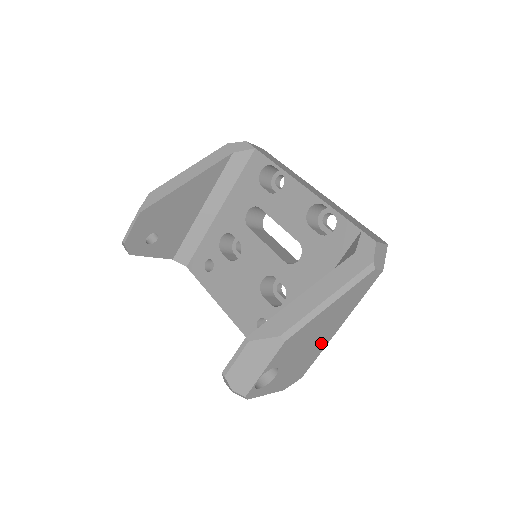
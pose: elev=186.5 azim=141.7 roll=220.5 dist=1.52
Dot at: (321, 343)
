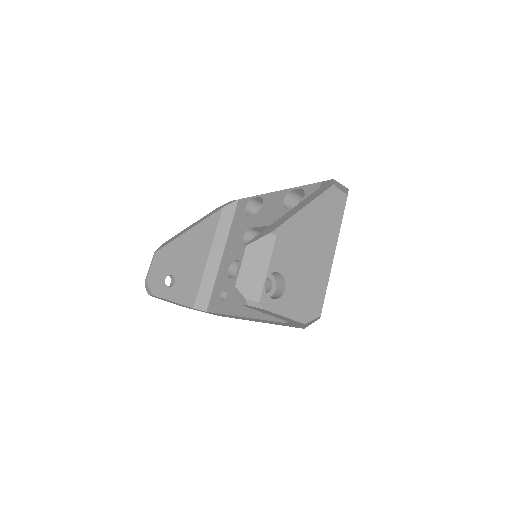
Dot at: (322, 267)
